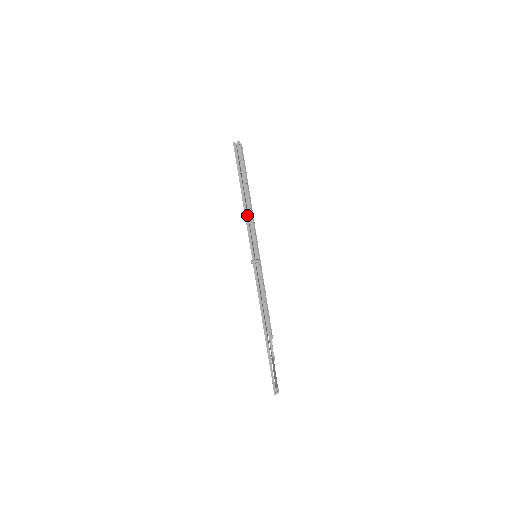
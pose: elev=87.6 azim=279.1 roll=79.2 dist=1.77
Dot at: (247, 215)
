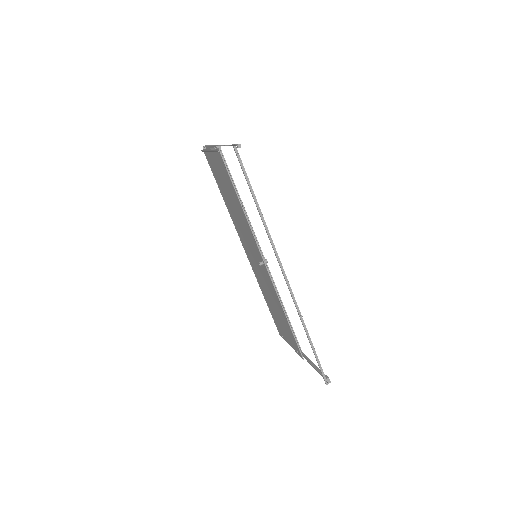
Dot at: (247, 218)
